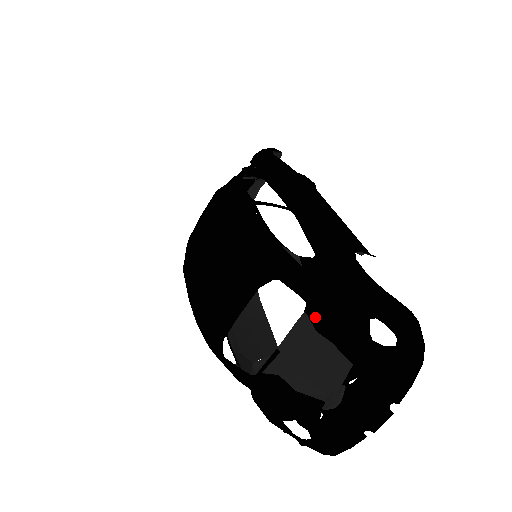
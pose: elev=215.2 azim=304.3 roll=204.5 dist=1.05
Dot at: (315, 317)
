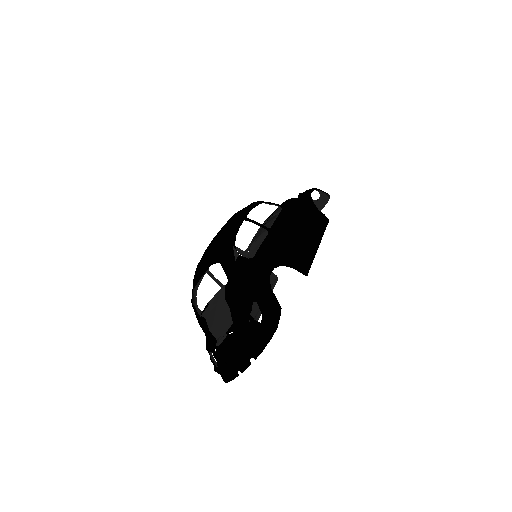
Dot at: (228, 290)
